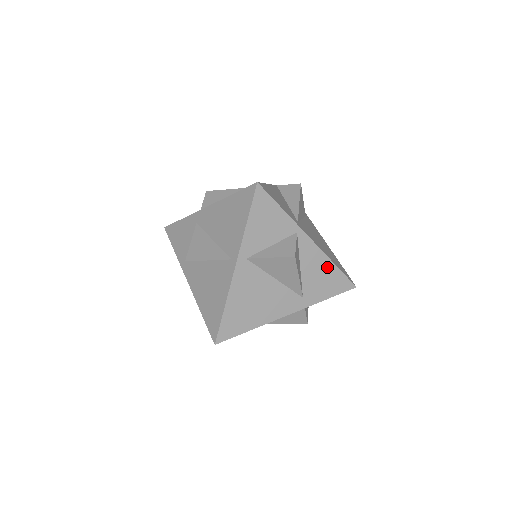
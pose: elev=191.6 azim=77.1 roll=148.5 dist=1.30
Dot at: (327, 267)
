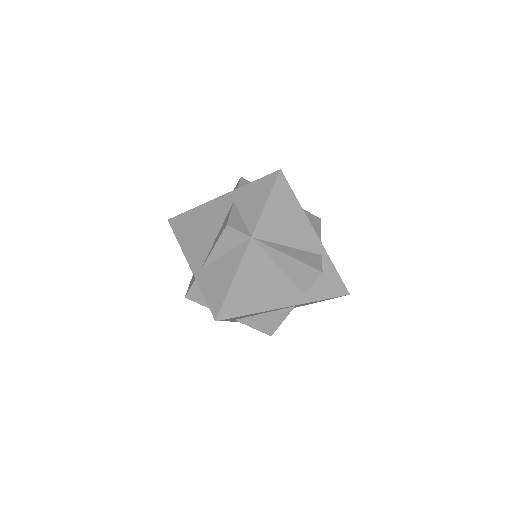
Dot at: occluded
